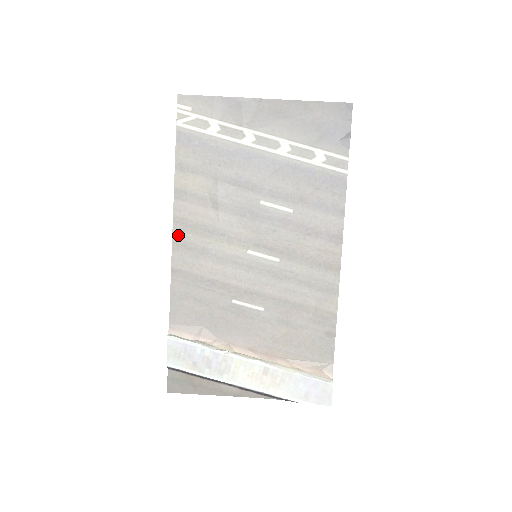
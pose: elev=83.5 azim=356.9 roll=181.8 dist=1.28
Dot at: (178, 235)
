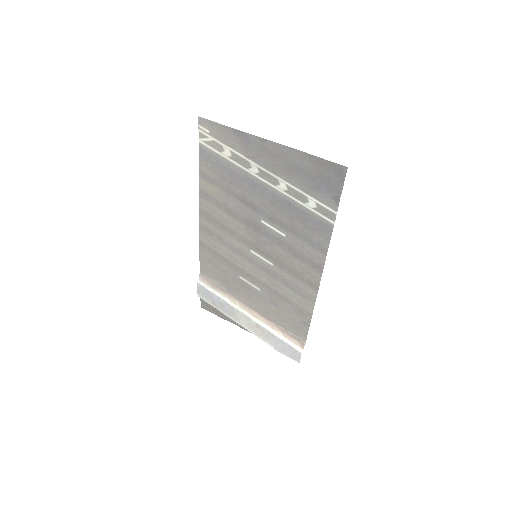
Dot at: (203, 222)
